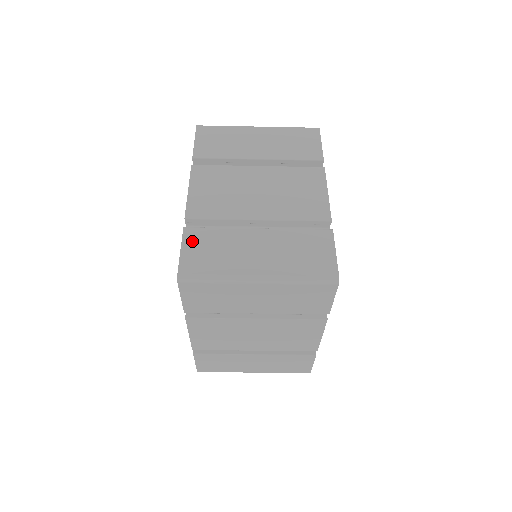
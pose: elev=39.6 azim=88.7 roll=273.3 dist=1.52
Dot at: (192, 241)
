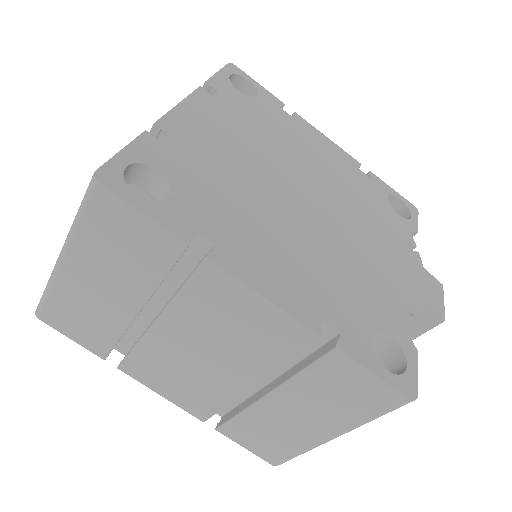
Dot at: occluded
